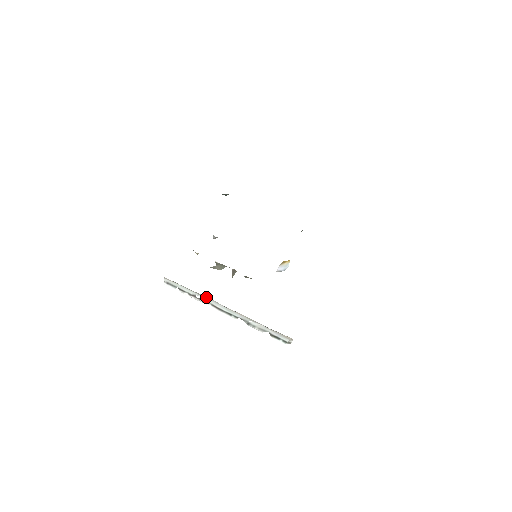
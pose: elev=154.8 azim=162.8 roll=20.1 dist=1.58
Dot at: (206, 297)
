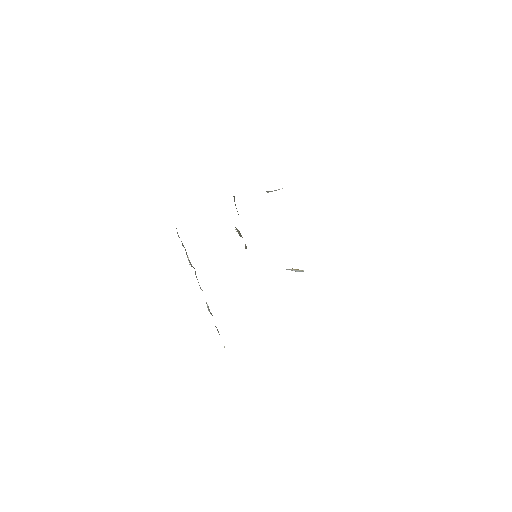
Dot at: occluded
